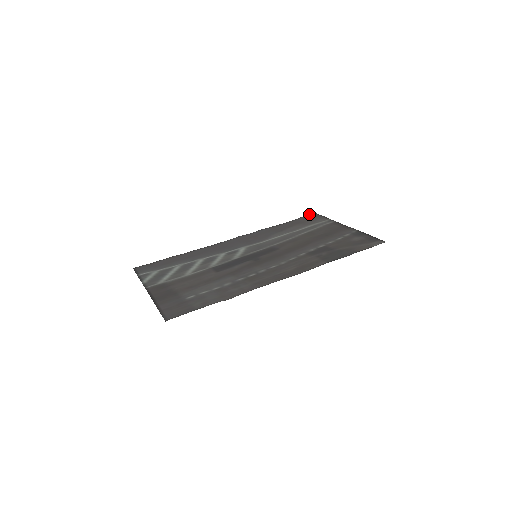
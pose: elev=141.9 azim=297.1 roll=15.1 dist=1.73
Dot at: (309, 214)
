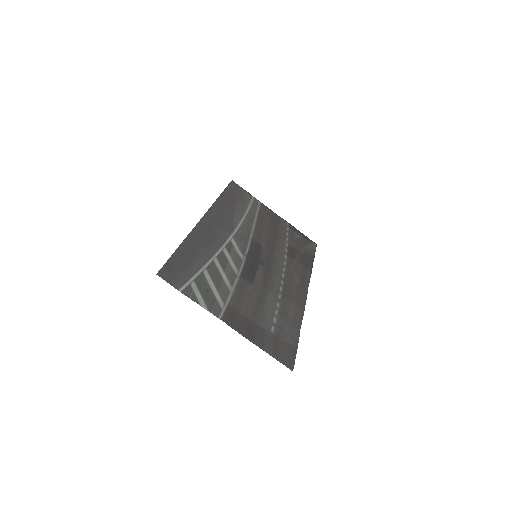
Dot at: (230, 182)
